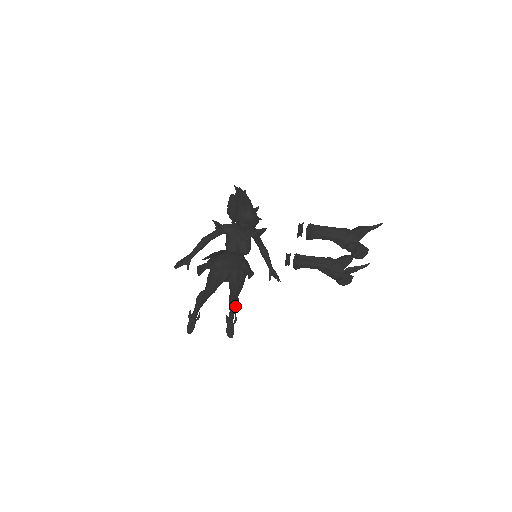
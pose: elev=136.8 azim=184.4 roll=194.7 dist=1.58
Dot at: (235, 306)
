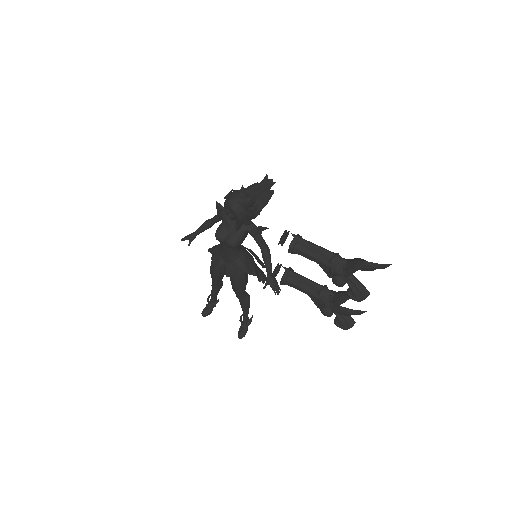
Dot at: (244, 306)
